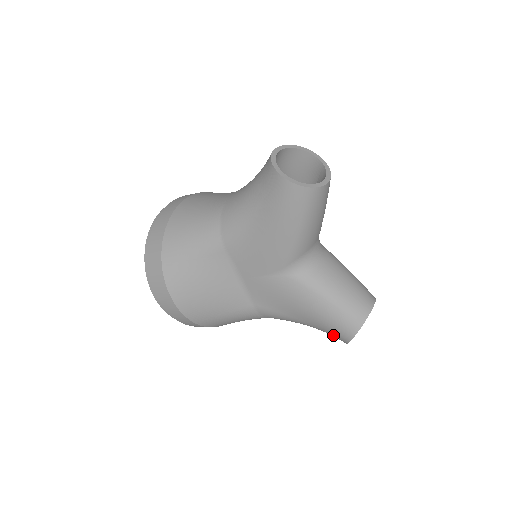
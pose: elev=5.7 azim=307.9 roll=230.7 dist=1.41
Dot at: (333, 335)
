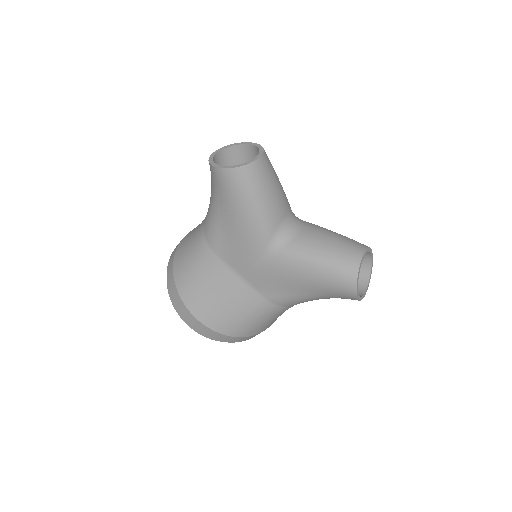
Dot at: (342, 296)
